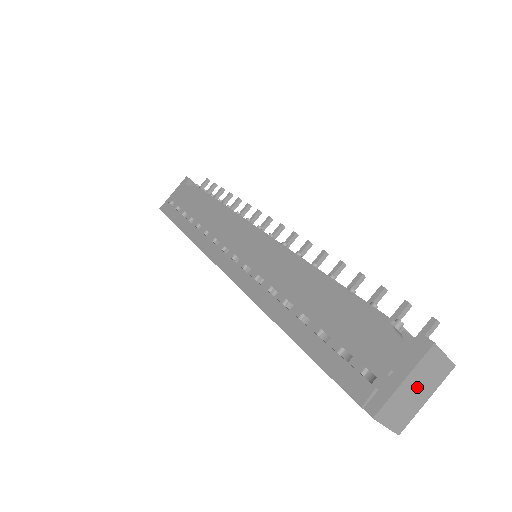
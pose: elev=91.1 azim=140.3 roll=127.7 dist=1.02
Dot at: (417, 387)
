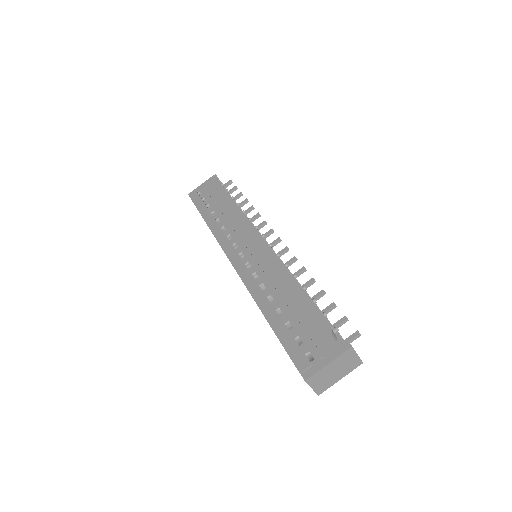
Dot at: (336, 370)
